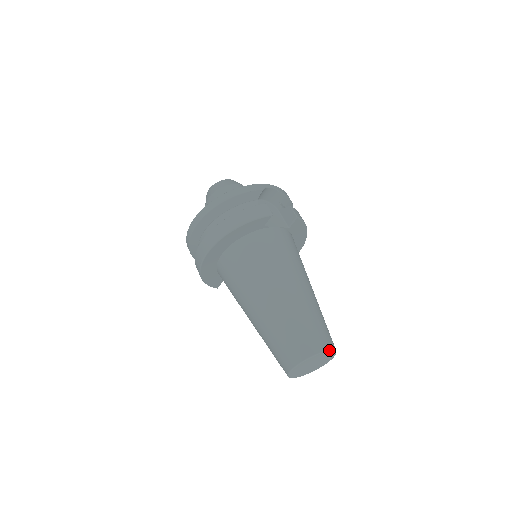
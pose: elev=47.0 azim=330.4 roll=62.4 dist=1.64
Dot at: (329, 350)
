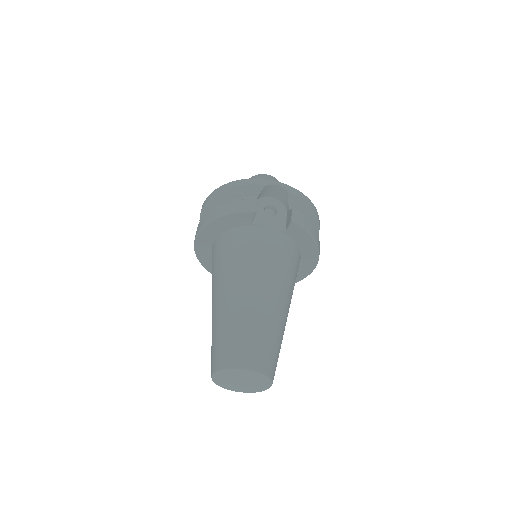
Dot at: (251, 370)
